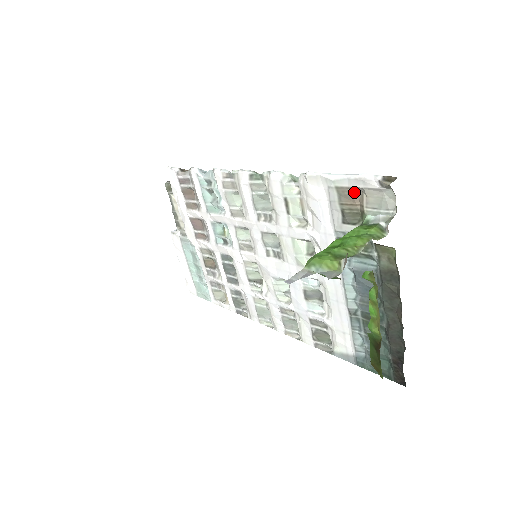
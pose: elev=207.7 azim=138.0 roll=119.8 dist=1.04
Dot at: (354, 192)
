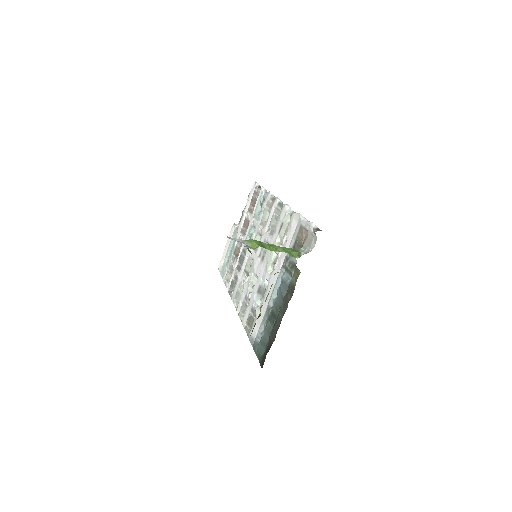
Dot at: (305, 232)
